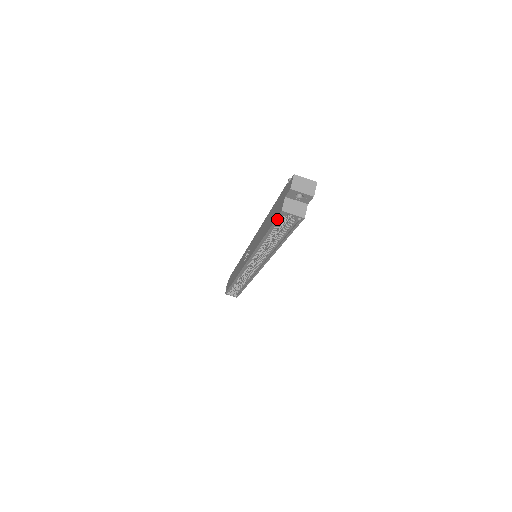
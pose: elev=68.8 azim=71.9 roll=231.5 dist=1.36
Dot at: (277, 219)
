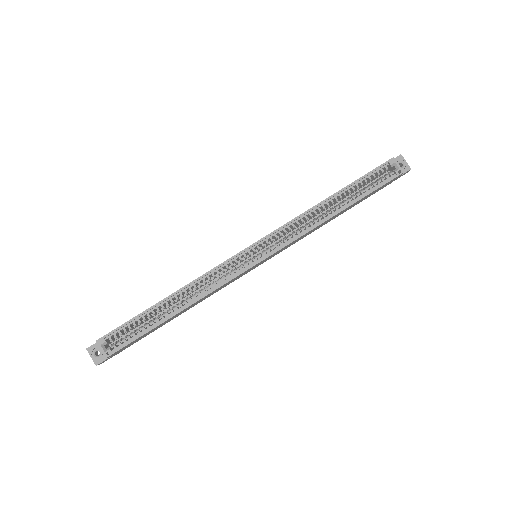
Dot at: (380, 167)
